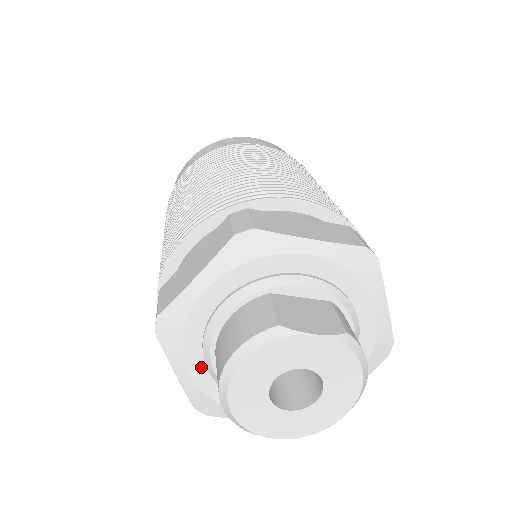
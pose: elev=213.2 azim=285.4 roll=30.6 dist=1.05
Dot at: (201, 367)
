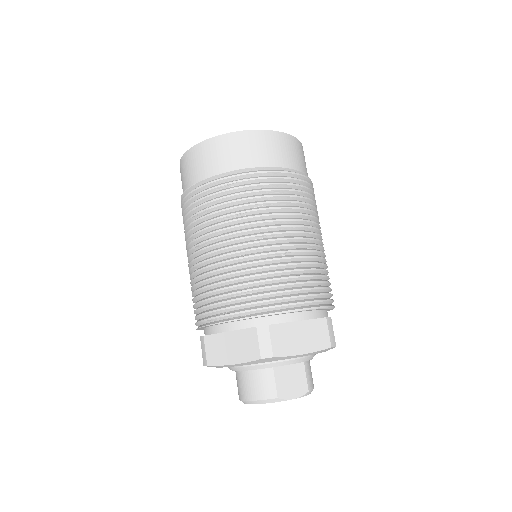
Dot at: occluded
